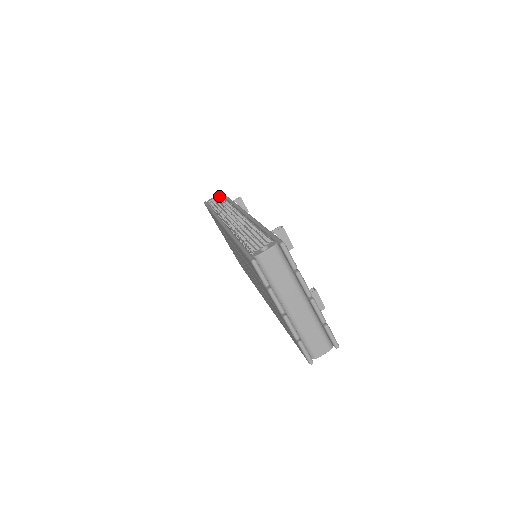
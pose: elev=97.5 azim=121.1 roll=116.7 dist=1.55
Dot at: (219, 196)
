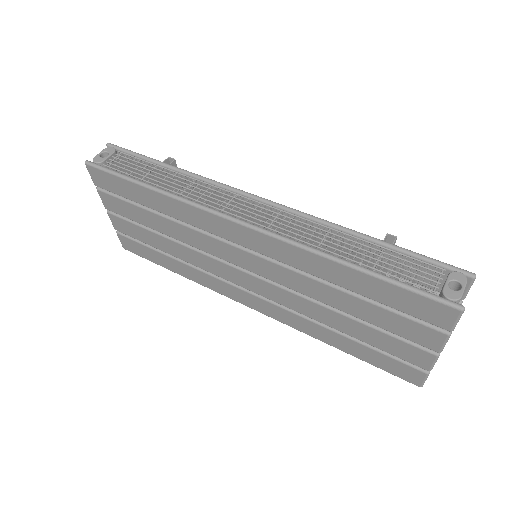
Dot at: (115, 152)
